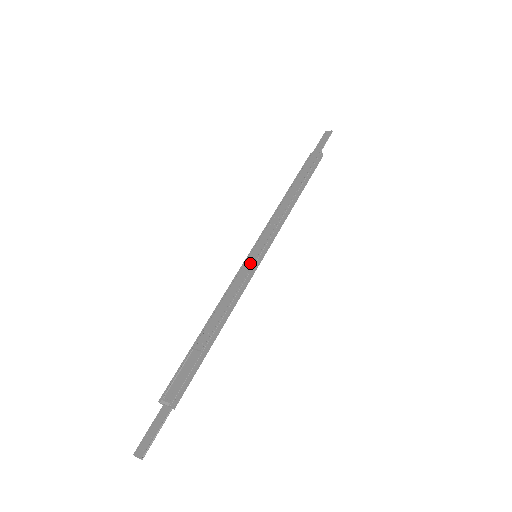
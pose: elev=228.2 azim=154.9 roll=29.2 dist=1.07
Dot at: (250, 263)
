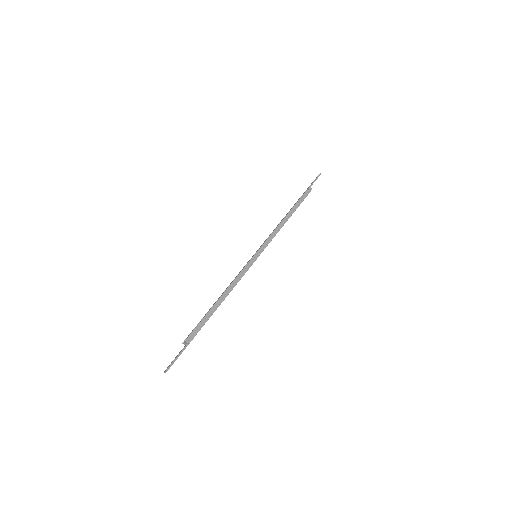
Dot at: (250, 260)
